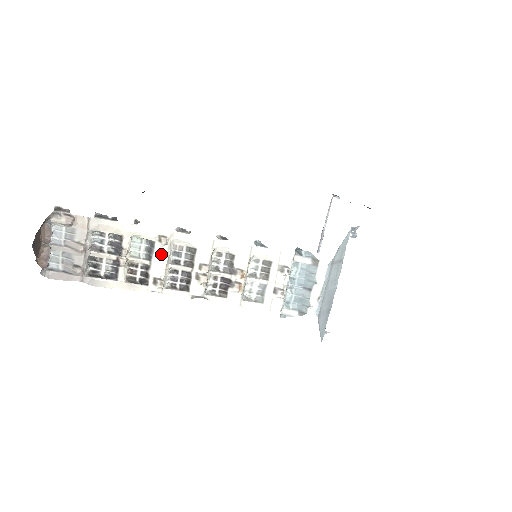
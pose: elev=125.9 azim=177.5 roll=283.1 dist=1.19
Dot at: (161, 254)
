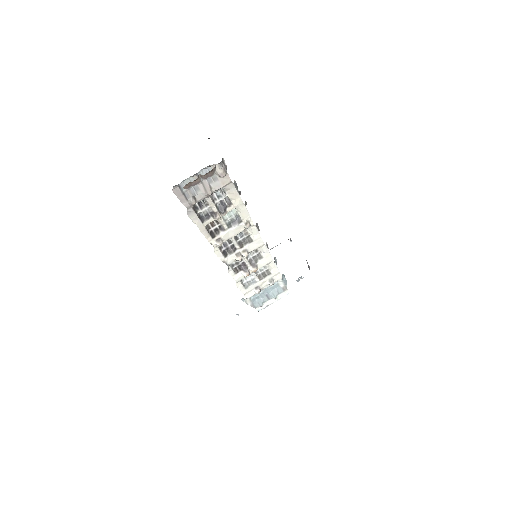
Dot at: (237, 230)
